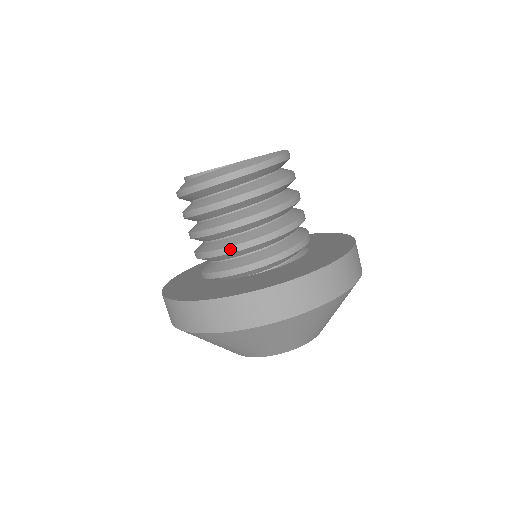
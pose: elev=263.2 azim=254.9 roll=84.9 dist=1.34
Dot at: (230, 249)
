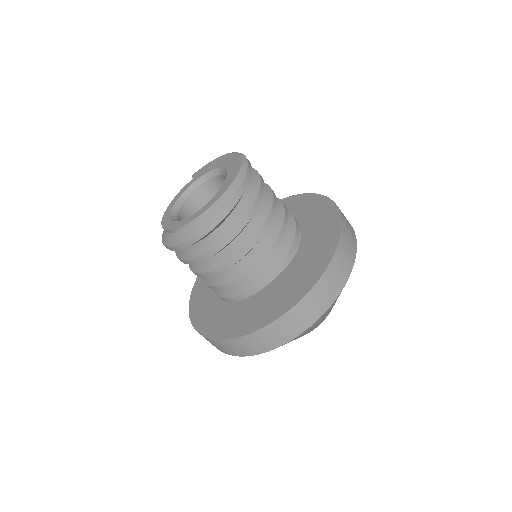
Dot at: (239, 279)
